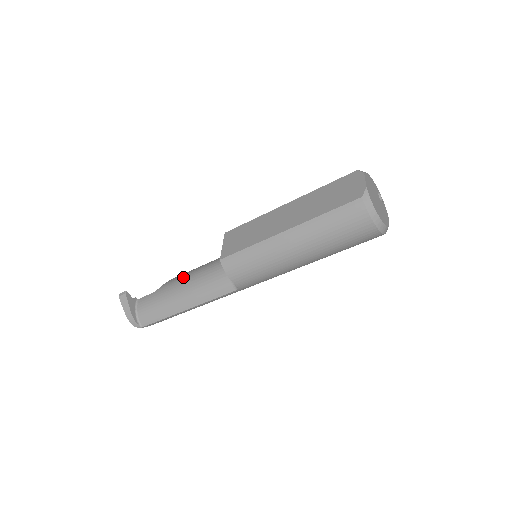
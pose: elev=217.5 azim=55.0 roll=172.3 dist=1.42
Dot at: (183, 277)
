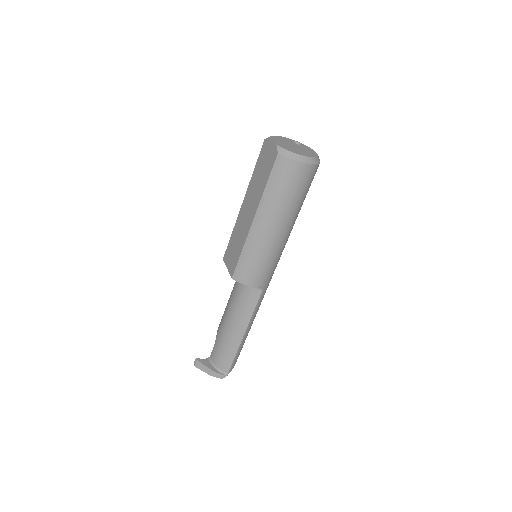
Dot at: (224, 315)
